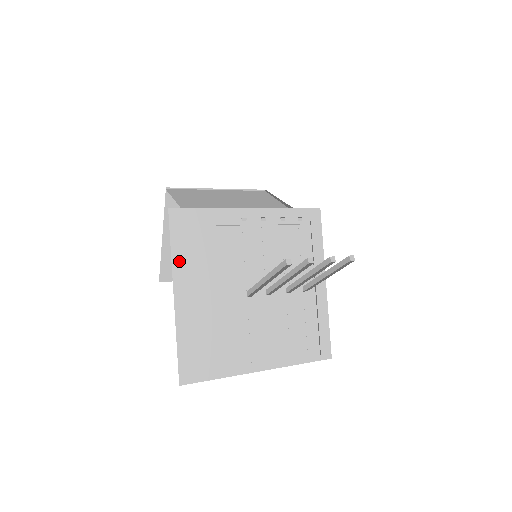
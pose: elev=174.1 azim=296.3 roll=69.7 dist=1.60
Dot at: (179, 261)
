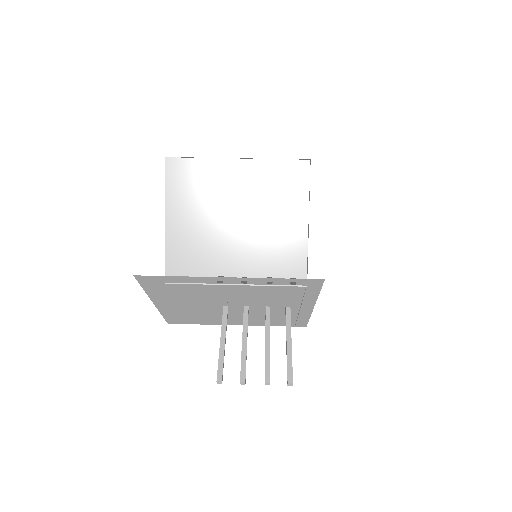
Dot at: (153, 294)
